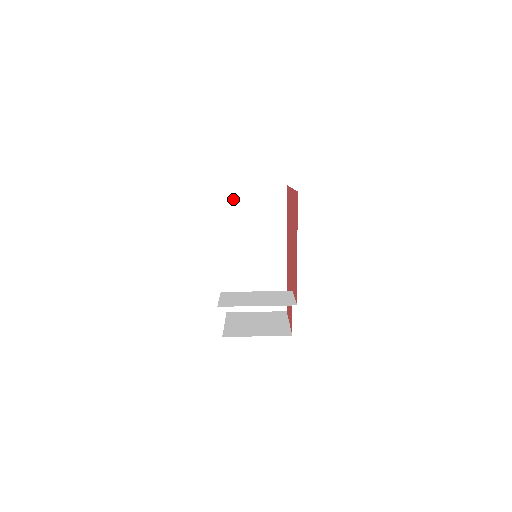
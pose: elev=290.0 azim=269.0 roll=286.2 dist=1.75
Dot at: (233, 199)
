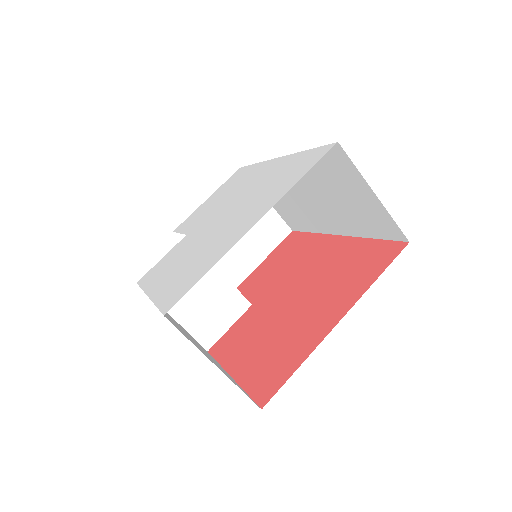
Dot at: (335, 162)
